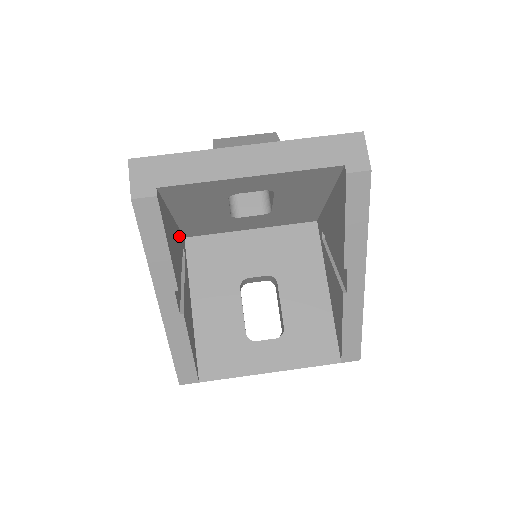
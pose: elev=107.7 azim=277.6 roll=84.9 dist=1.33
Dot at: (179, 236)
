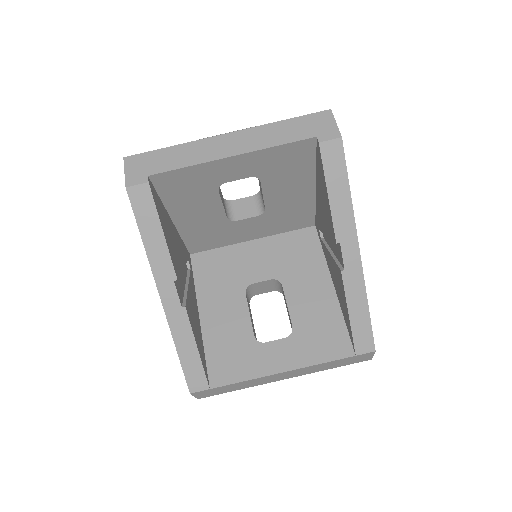
Dot at: (181, 245)
